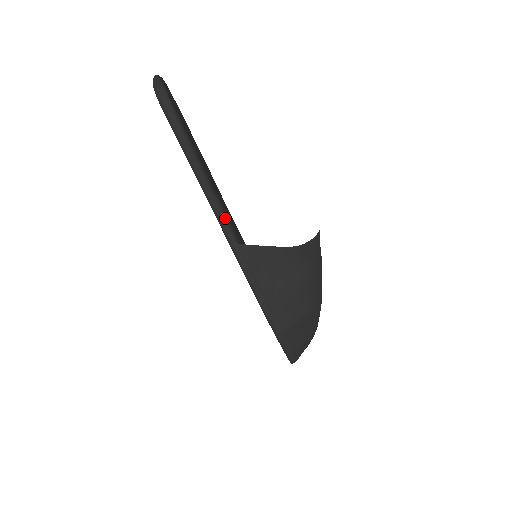
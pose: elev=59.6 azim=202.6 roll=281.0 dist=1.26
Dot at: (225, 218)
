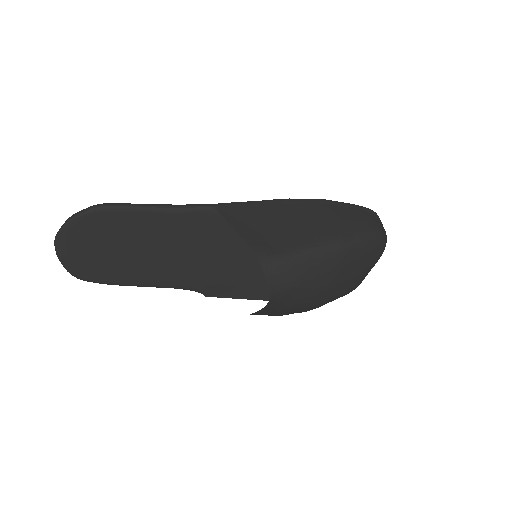
Dot at: (184, 289)
